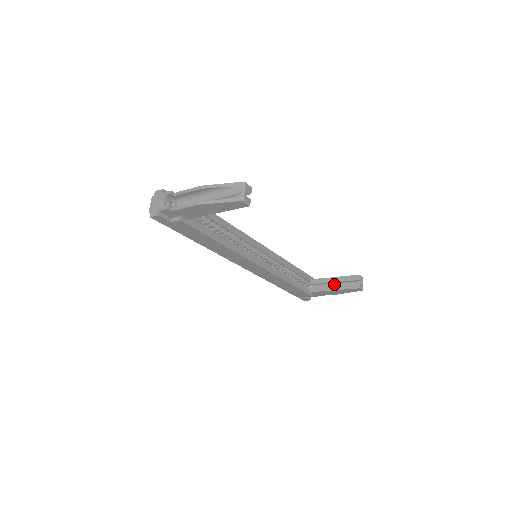
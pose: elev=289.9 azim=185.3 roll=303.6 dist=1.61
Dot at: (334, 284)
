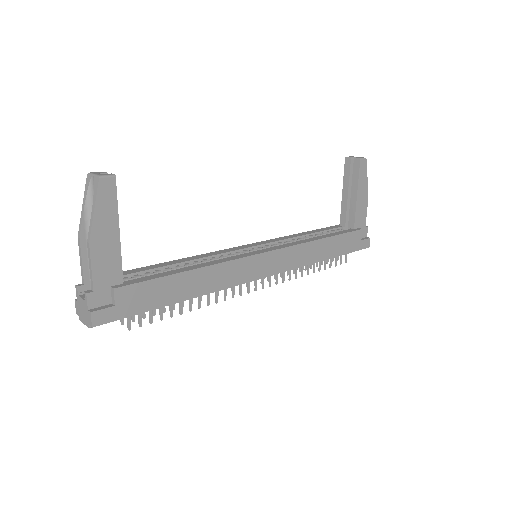
Dot at: (351, 196)
